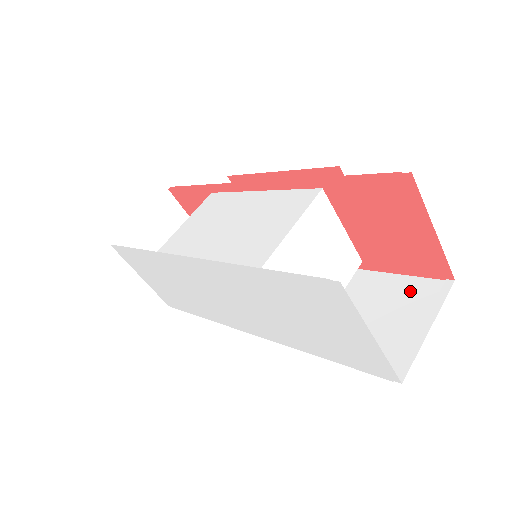
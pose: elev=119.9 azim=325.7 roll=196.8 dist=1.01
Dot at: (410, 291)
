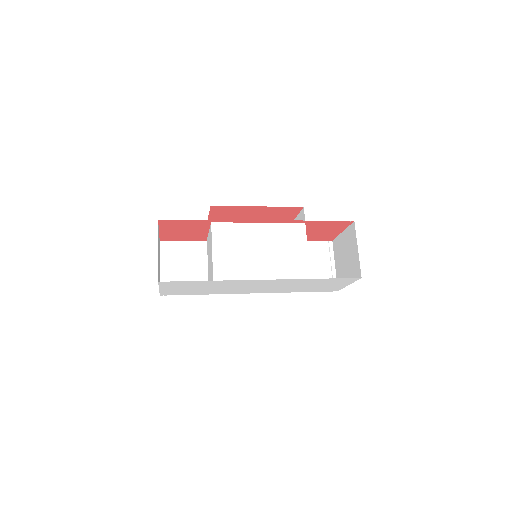
Dot at: (317, 249)
